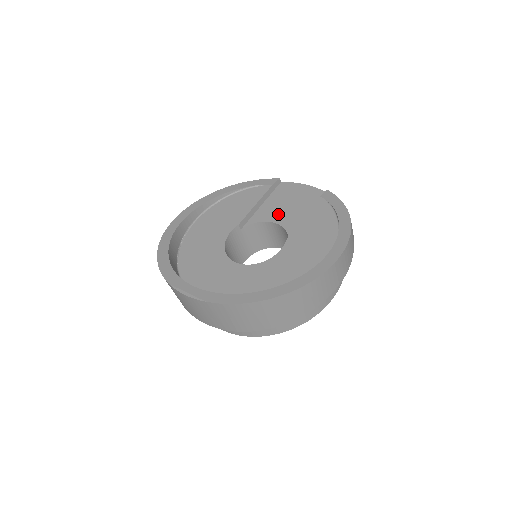
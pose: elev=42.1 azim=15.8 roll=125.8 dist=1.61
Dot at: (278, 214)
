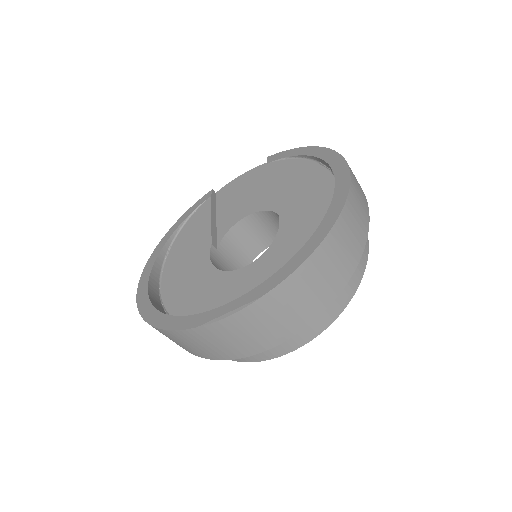
Dot at: (241, 209)
